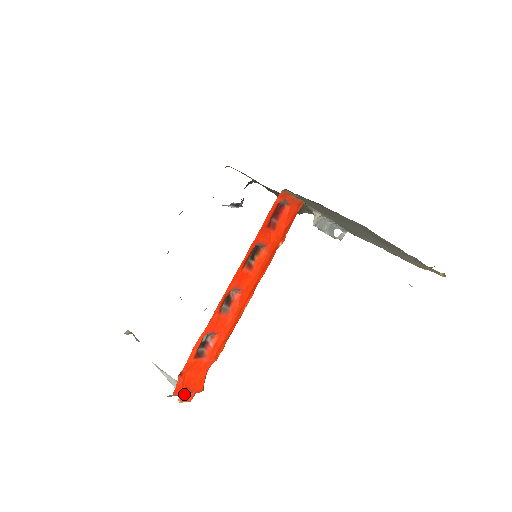
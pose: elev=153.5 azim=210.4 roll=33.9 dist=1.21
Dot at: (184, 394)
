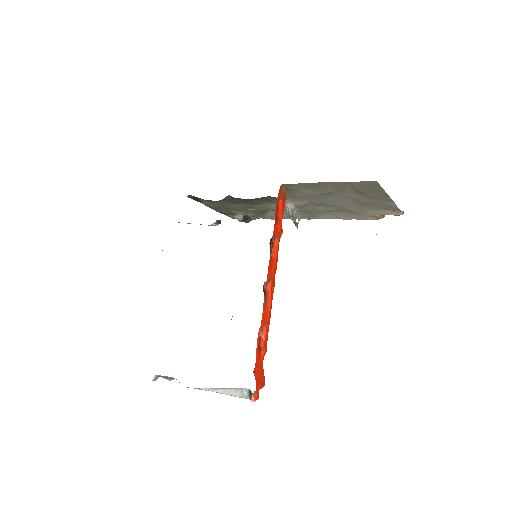
Dot at: occluded
